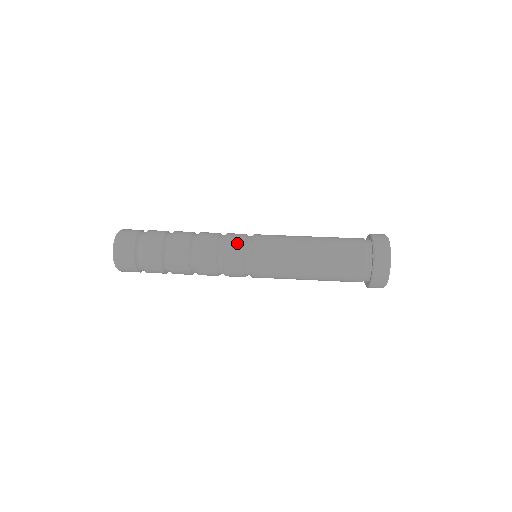
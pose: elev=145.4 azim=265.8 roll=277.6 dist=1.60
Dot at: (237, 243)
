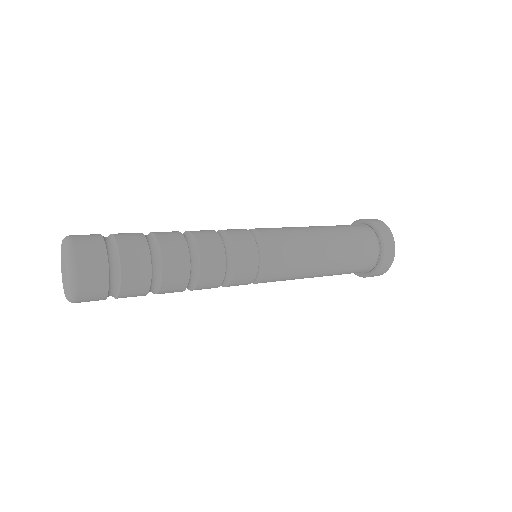
Dot at: (240, 231)
